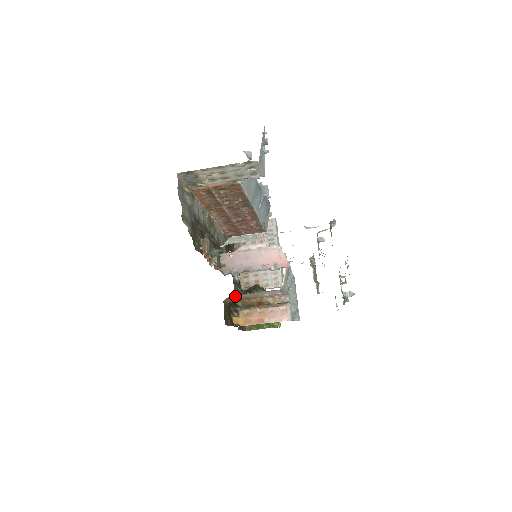
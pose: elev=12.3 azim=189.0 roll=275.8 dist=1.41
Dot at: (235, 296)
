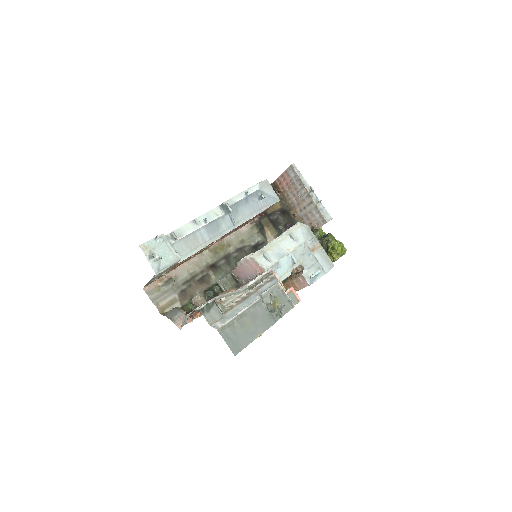
Dot at: occluded
